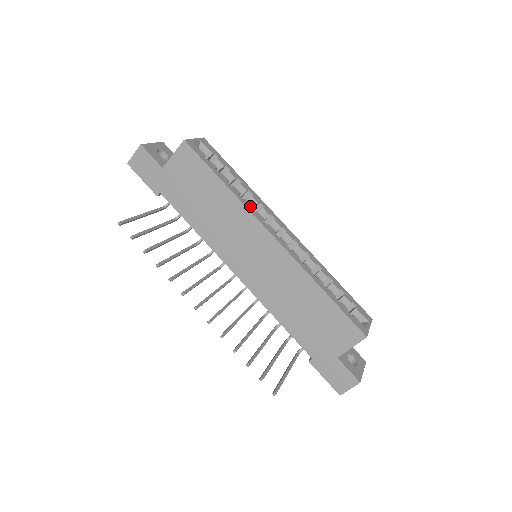
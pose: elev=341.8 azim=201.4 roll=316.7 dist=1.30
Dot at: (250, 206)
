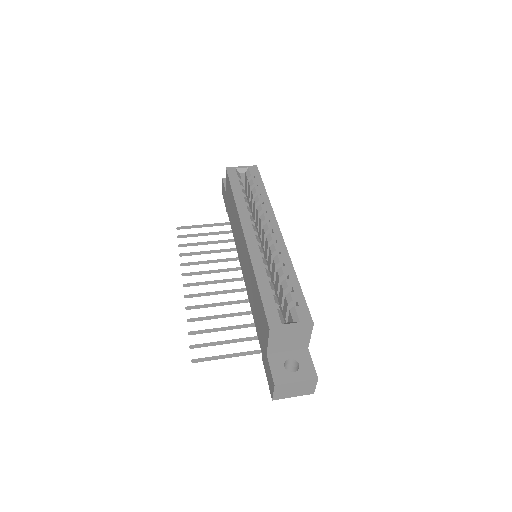
Dot at: (244, 210)
